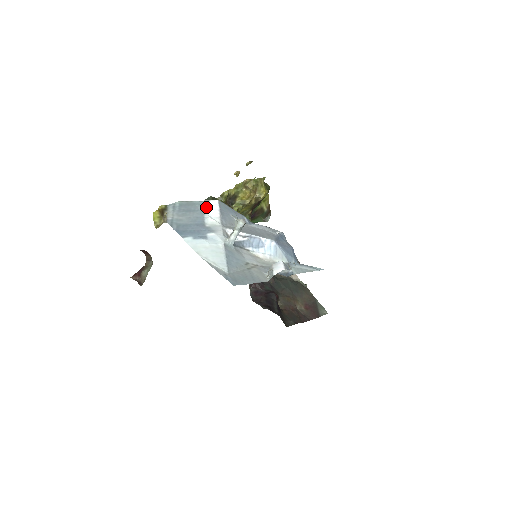
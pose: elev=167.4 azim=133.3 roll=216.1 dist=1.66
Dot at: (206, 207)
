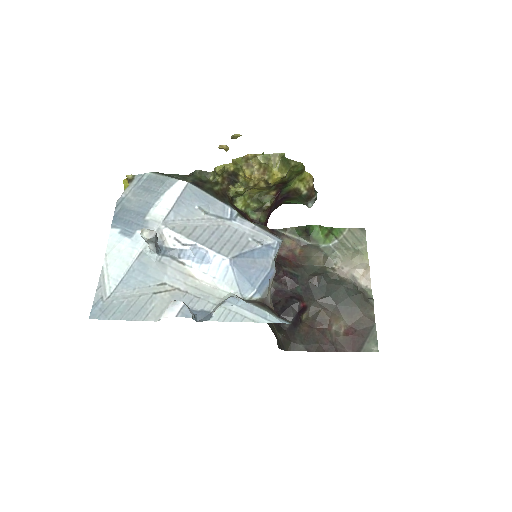
Dot at: (167, 189)
